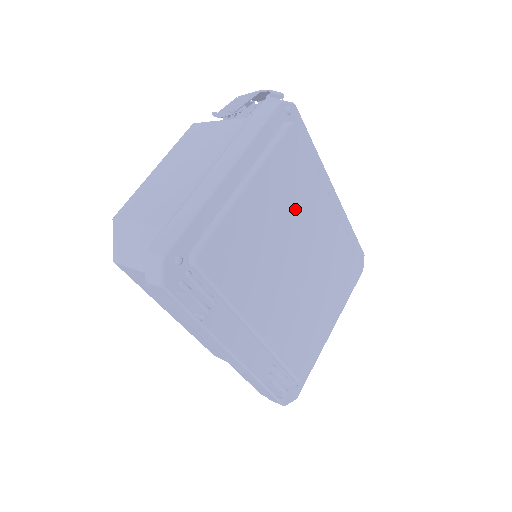
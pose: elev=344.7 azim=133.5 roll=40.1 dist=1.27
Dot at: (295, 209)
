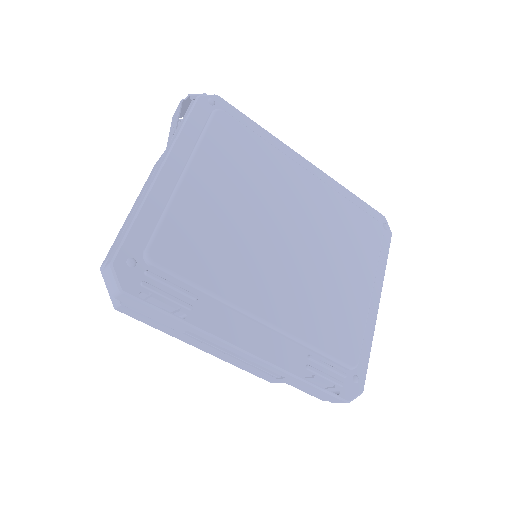
Dot at: (258, 186)
